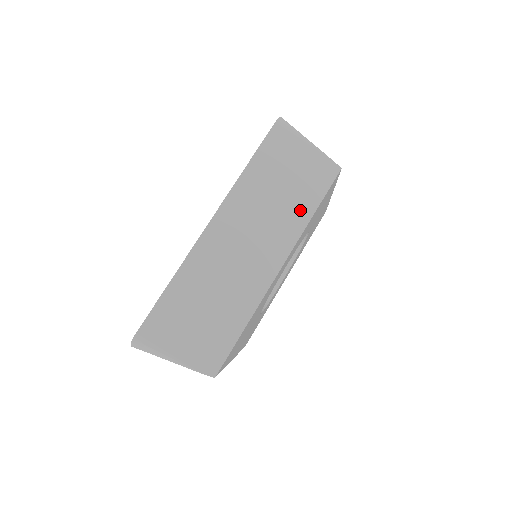
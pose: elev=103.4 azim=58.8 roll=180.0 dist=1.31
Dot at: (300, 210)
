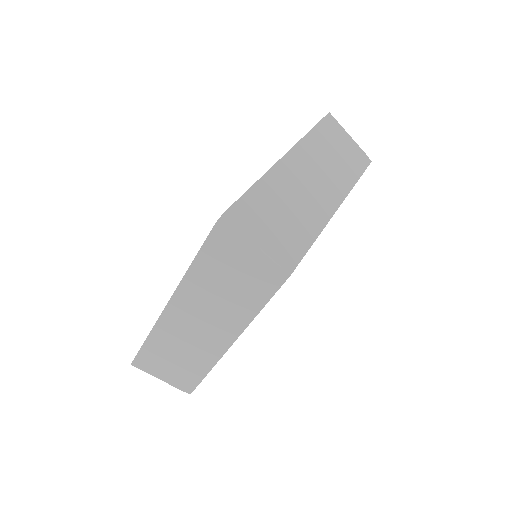
Dot at: (247, 306)
